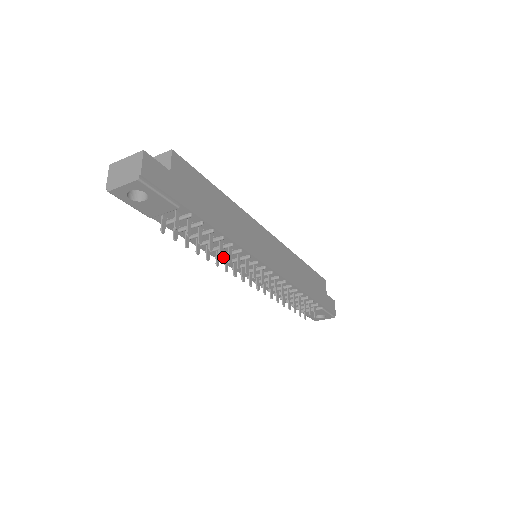
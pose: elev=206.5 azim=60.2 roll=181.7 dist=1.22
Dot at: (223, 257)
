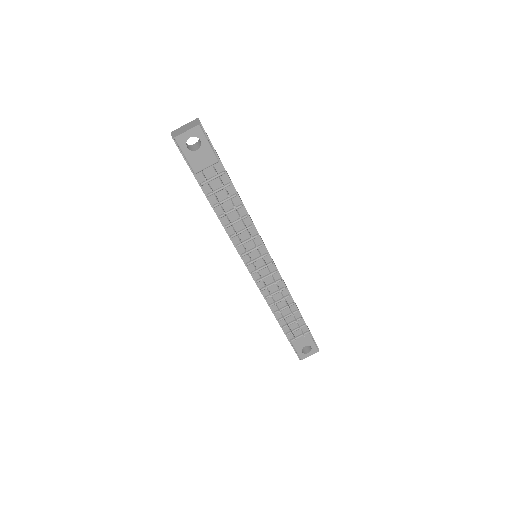
Dot at: (236, 238)
